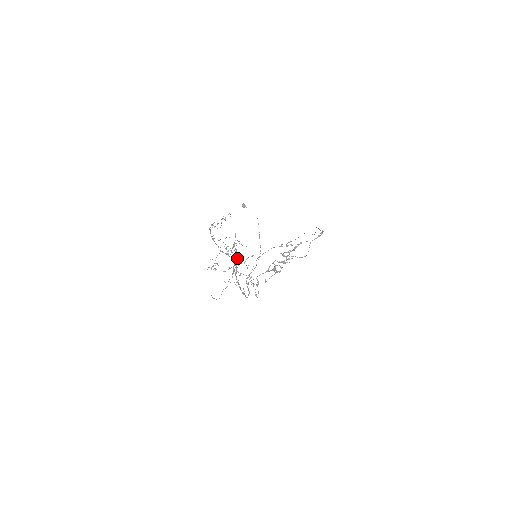
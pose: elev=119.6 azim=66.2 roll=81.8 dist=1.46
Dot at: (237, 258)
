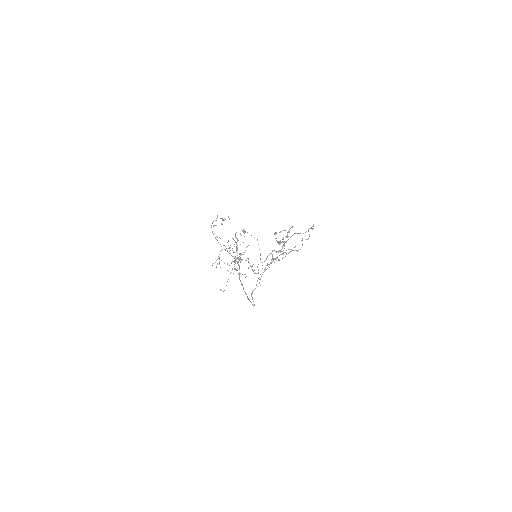
Dot at: occluded
